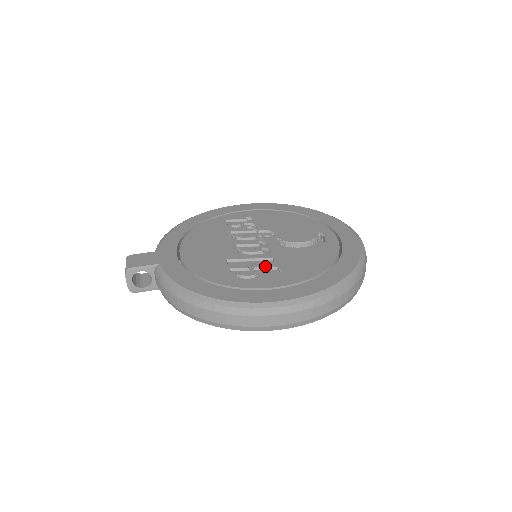
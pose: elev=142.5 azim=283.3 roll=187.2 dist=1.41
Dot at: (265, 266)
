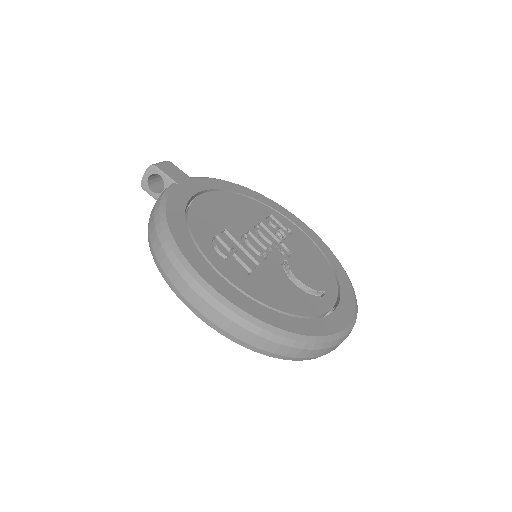
Dot at: (244, 261)
